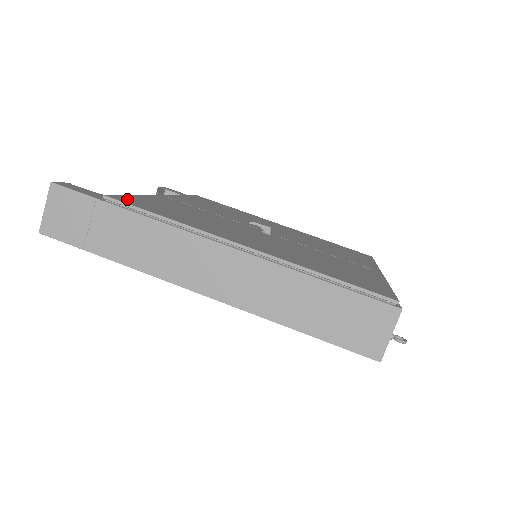
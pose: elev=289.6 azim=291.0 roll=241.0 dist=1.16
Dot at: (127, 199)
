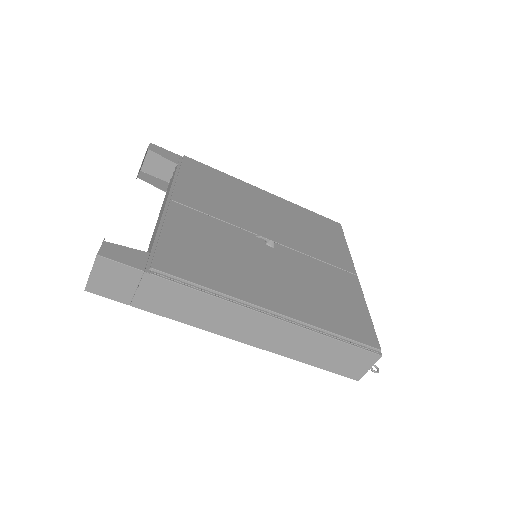
Dot at: (166, 259)
